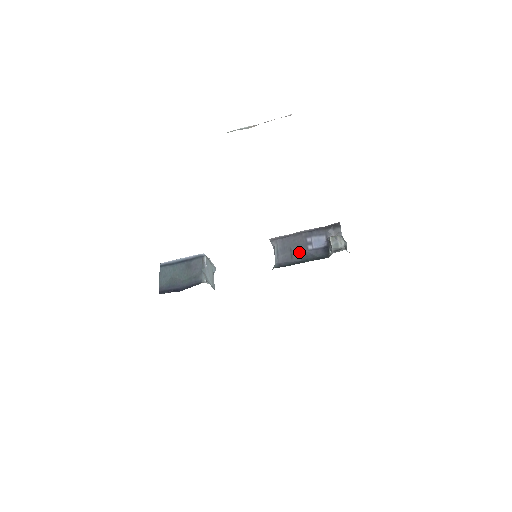
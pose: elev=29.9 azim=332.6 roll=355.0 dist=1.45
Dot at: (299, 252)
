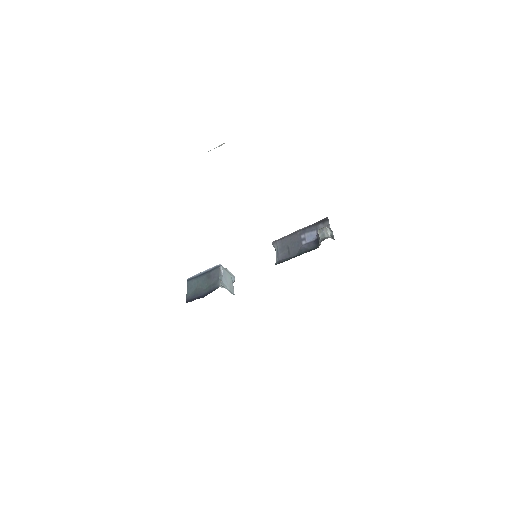
Dot at: (295, 248)
